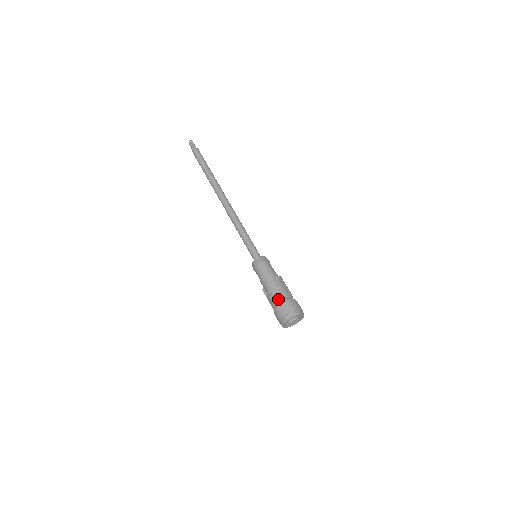
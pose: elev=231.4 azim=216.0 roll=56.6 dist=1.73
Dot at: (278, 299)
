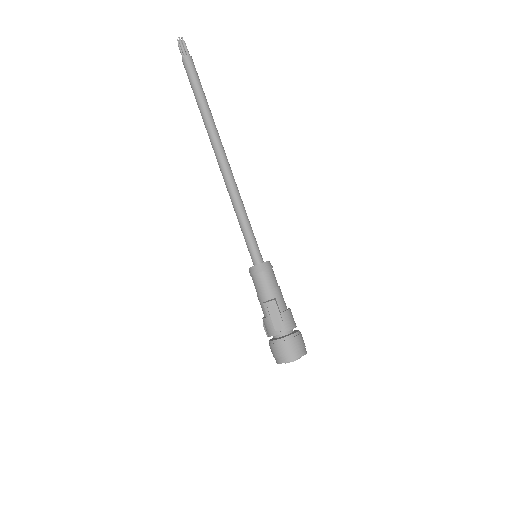
Dot at: (267, 334)
